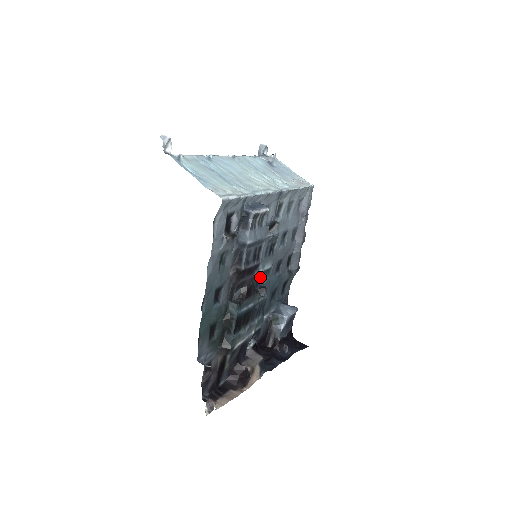
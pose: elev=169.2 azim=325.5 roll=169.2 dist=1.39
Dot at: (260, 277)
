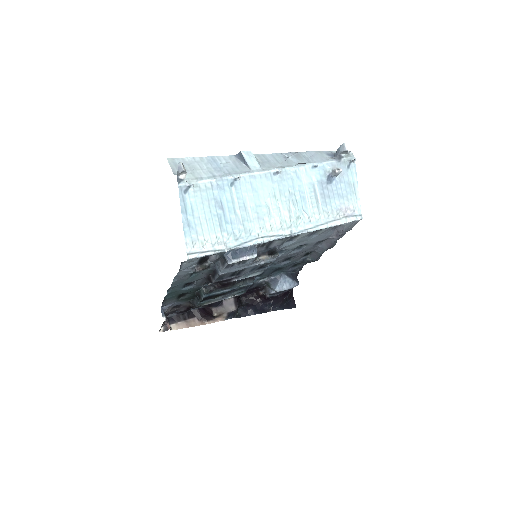
Dot at: occluded
